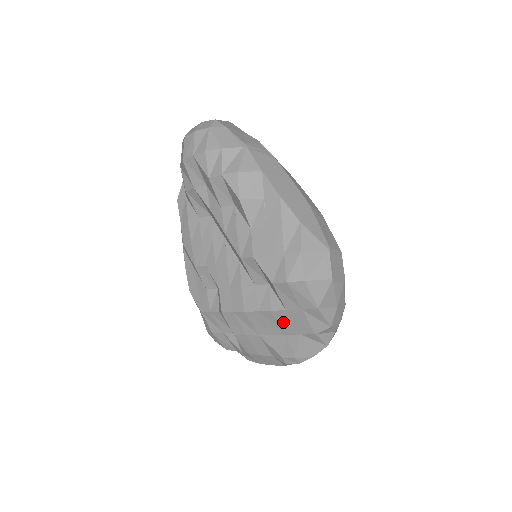
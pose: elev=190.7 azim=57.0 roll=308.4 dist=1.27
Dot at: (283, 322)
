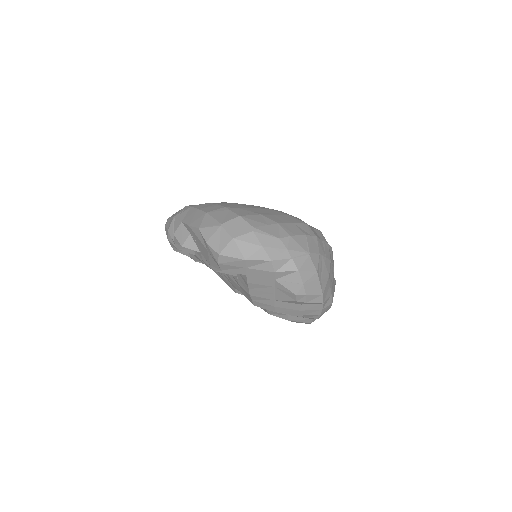
Dot at: (260, 282)
